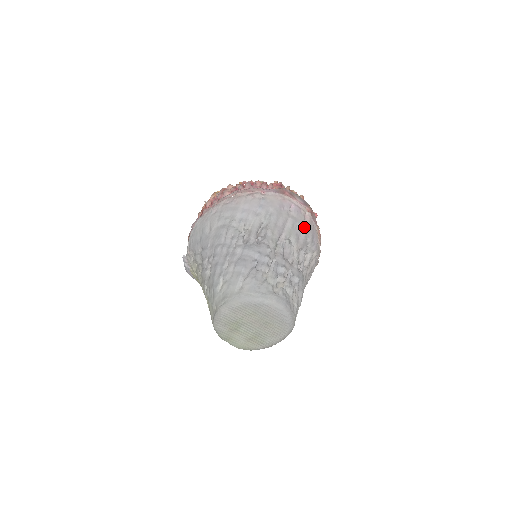
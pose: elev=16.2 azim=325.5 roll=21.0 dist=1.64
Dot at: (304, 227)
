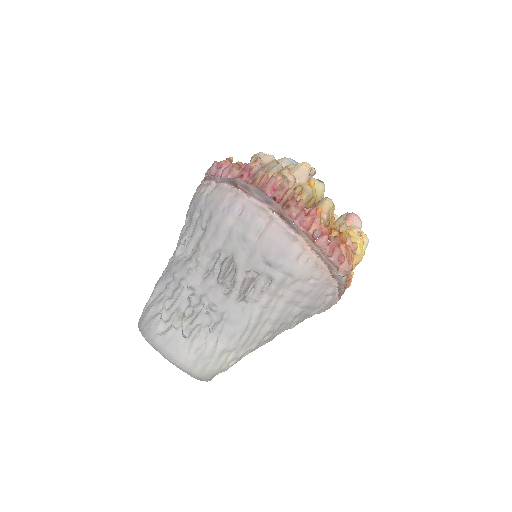
Dot at: (257, 240)
